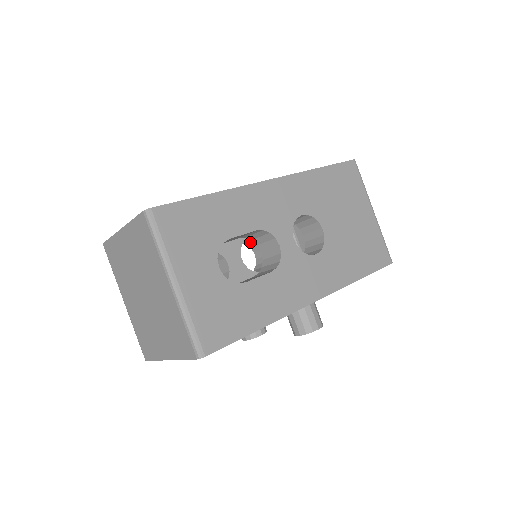
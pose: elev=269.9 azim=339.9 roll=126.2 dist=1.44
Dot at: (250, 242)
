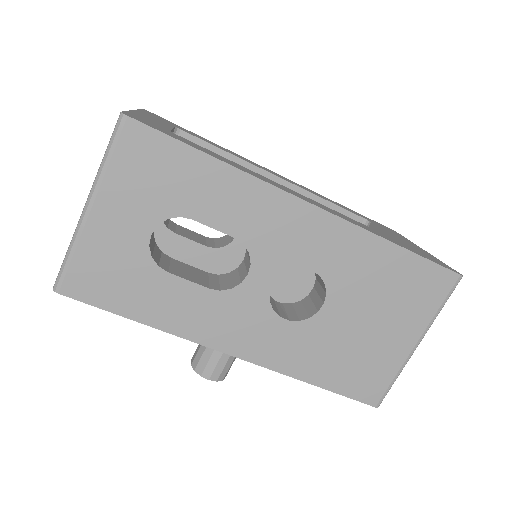
Dot at: occluded
